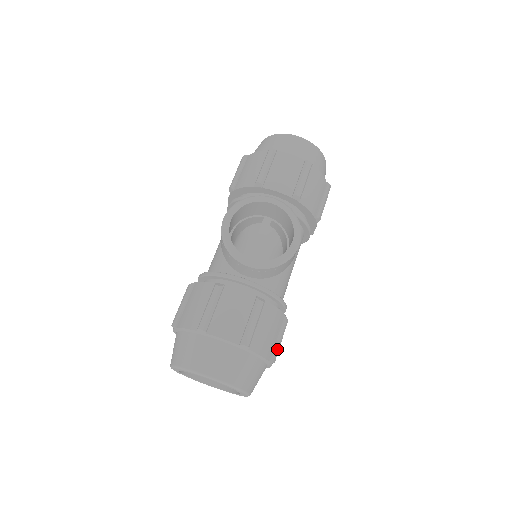
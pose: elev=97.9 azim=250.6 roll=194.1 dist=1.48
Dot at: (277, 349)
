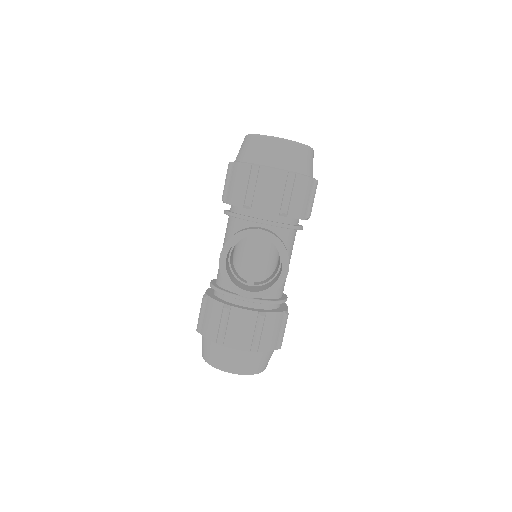
Dot at: (281, 339)
